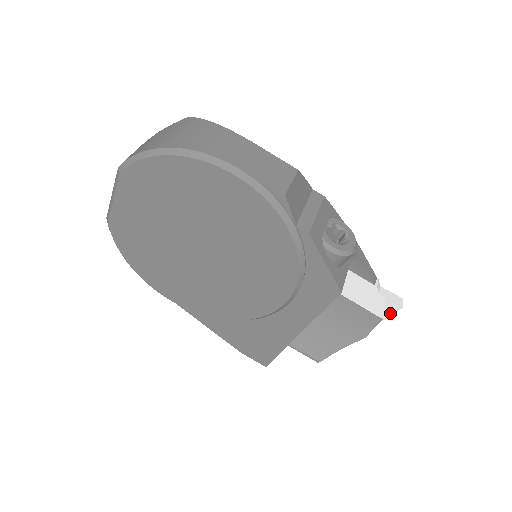
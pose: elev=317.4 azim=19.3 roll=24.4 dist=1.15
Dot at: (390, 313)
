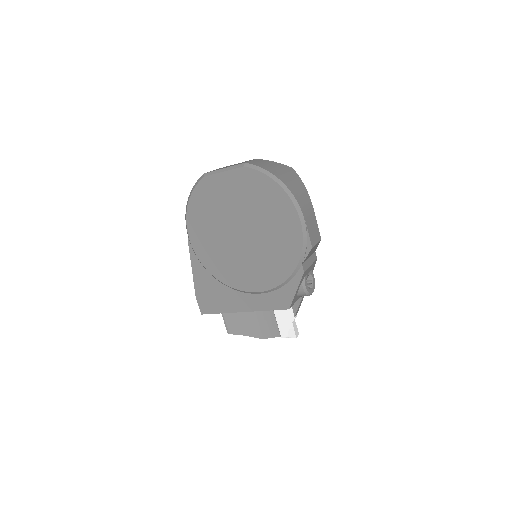
Dot at: (288, 336)
